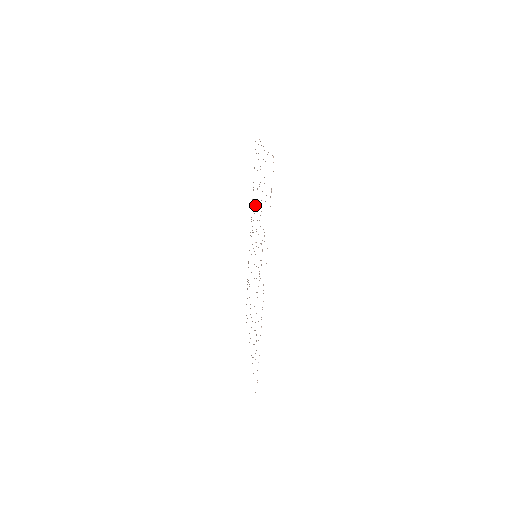
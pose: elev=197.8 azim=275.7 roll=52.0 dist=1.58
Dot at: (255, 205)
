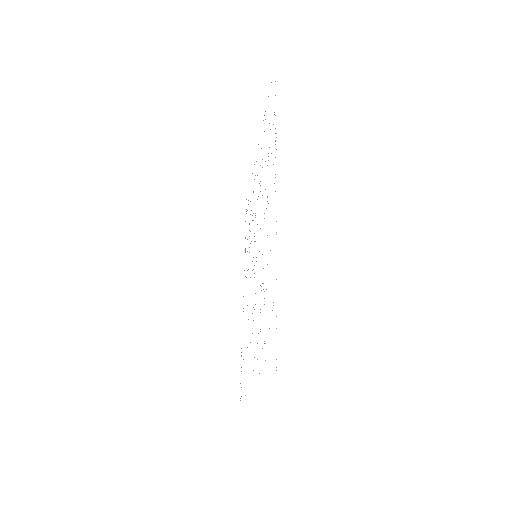
Dot at: occluded
